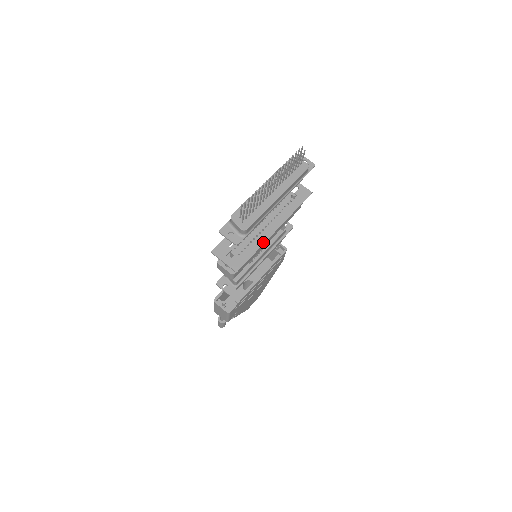
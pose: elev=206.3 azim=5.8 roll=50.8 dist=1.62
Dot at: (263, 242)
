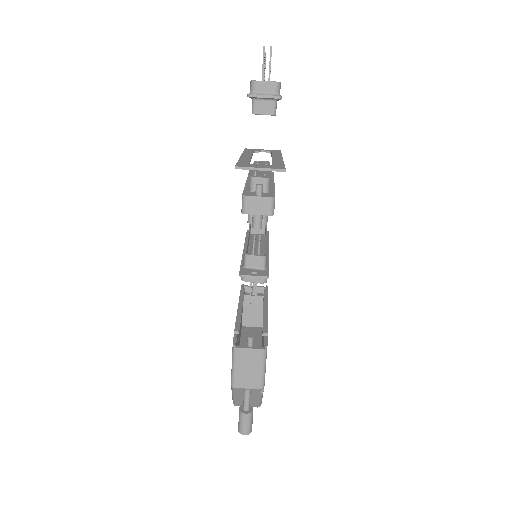
Dot at: (281, 161)
